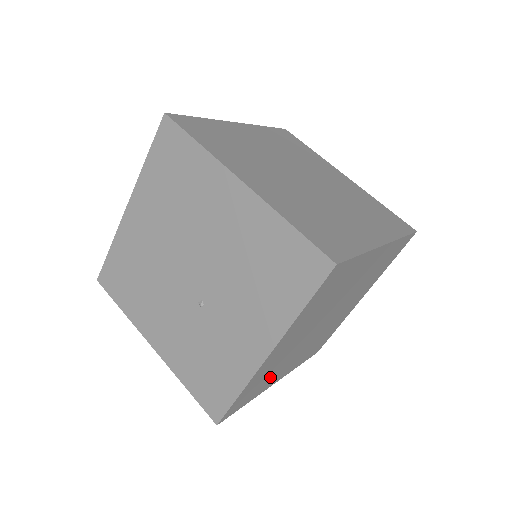
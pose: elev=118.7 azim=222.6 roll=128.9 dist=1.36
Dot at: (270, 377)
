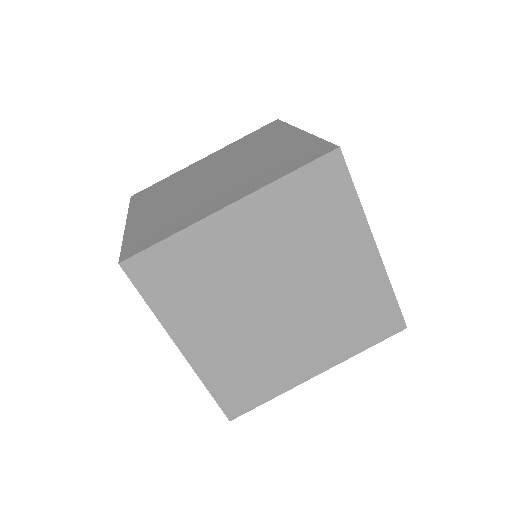
Dot at: occluded
